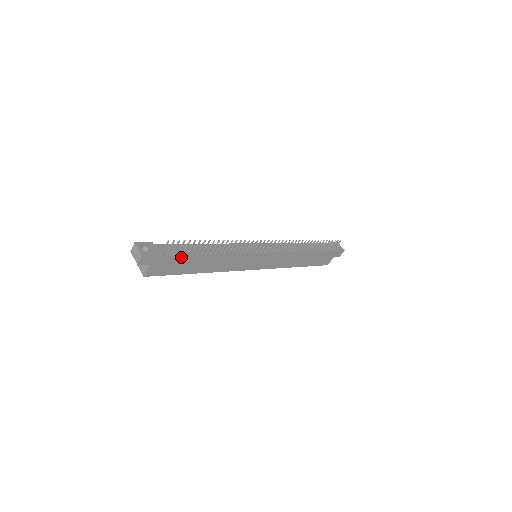
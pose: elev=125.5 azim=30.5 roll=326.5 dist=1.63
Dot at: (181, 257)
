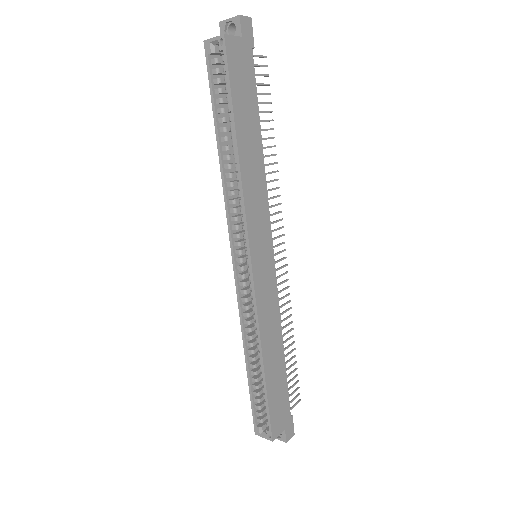
Dot at: (255, 90)
